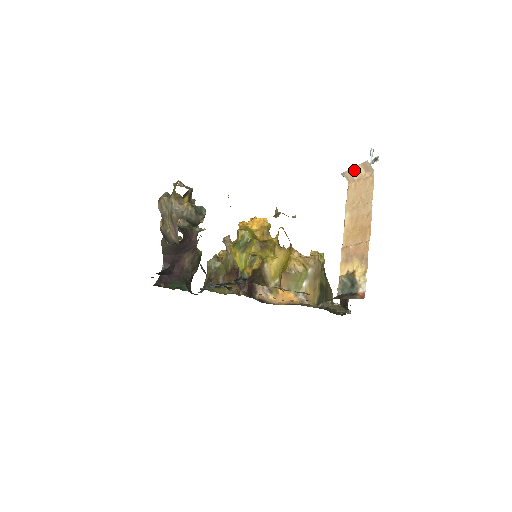
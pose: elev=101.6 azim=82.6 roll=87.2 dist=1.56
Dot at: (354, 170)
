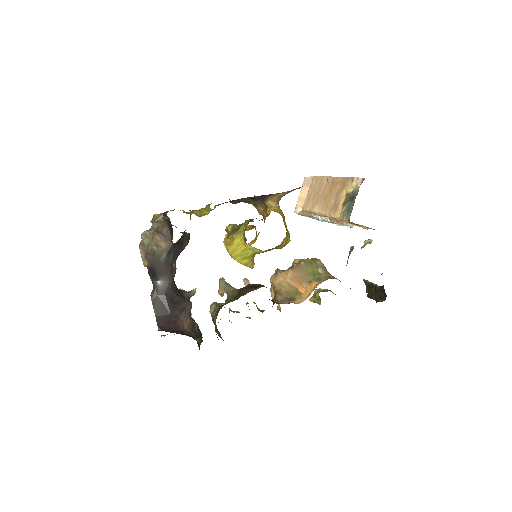
Dot at: (301, 195)
